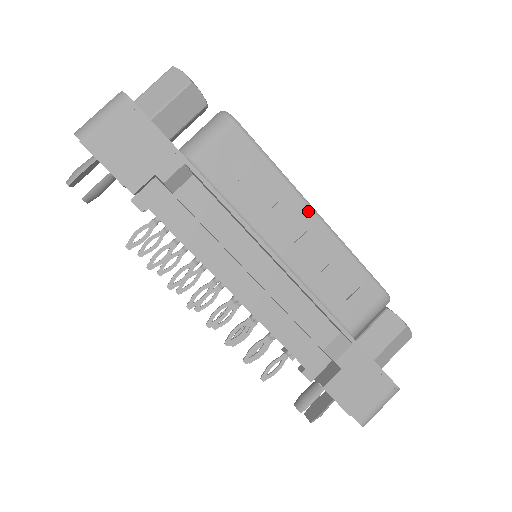
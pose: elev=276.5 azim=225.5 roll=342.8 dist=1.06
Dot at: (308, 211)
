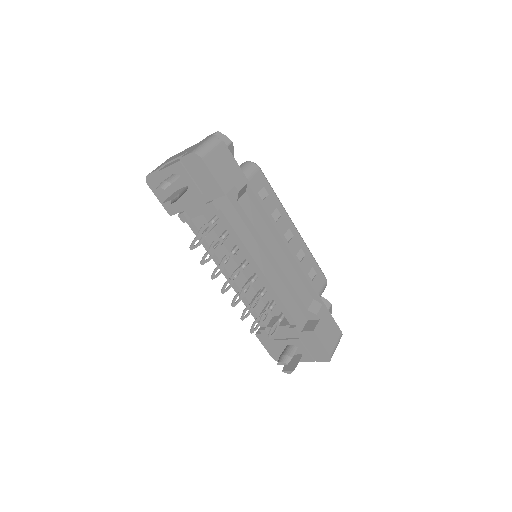
Dot at: (292, 225)
